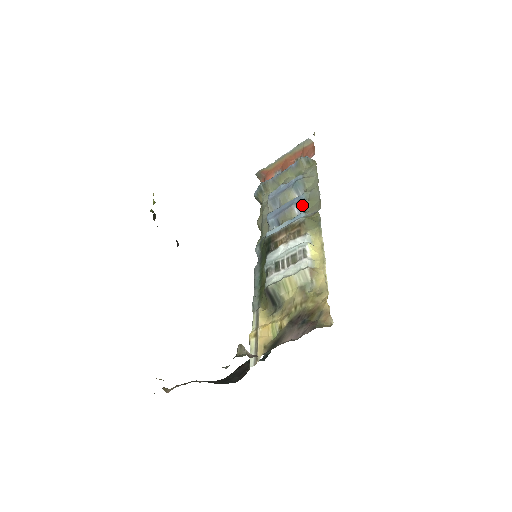
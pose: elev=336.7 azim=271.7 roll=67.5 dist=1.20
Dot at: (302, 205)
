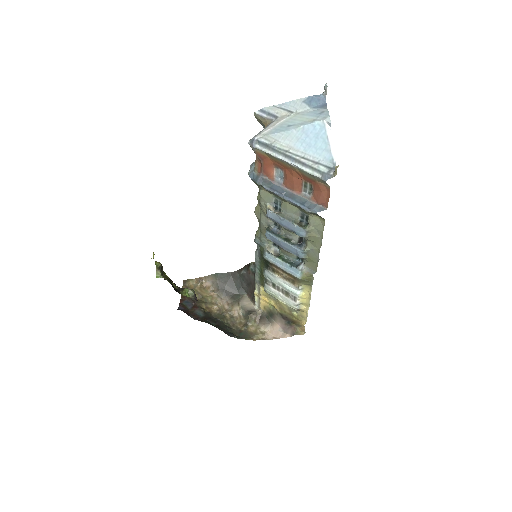
Dot at: occluded
